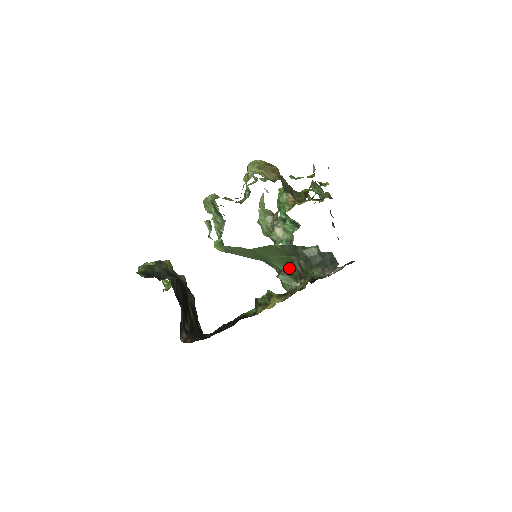
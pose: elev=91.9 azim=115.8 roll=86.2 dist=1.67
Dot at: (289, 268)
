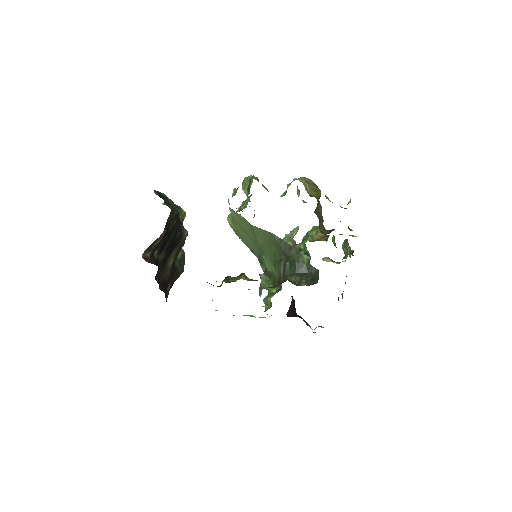
Dot at: (274, 268)
